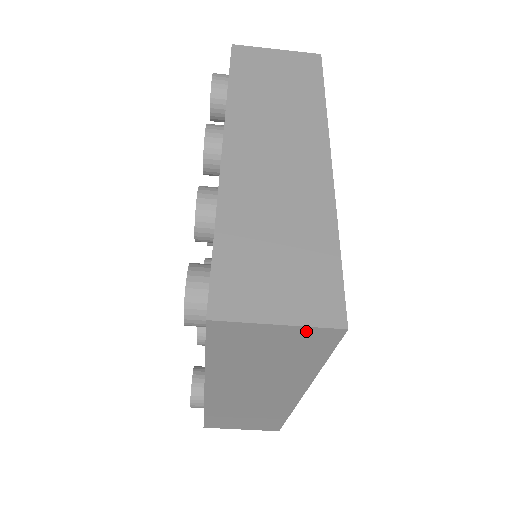
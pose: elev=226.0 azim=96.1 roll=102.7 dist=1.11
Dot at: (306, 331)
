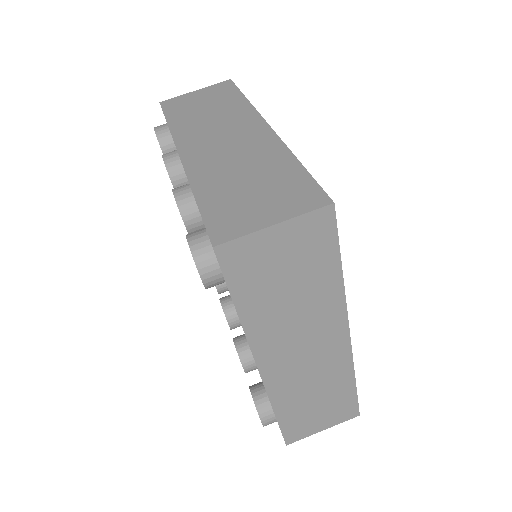
Dot at: (302, 223)
